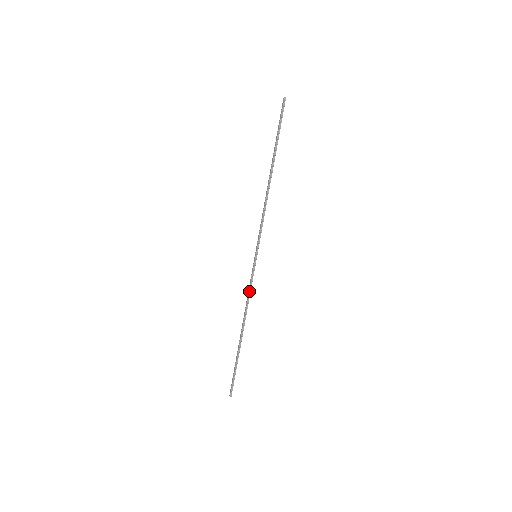
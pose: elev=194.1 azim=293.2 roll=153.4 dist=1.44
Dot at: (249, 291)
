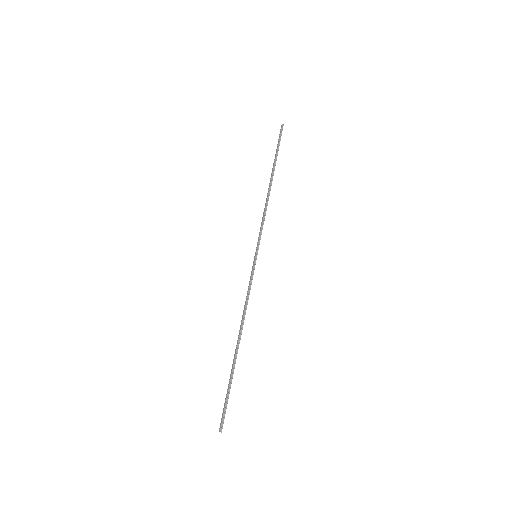
Dot at: (248, 292)
